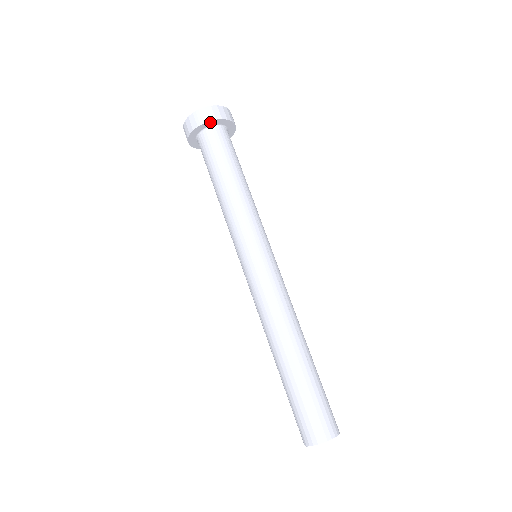
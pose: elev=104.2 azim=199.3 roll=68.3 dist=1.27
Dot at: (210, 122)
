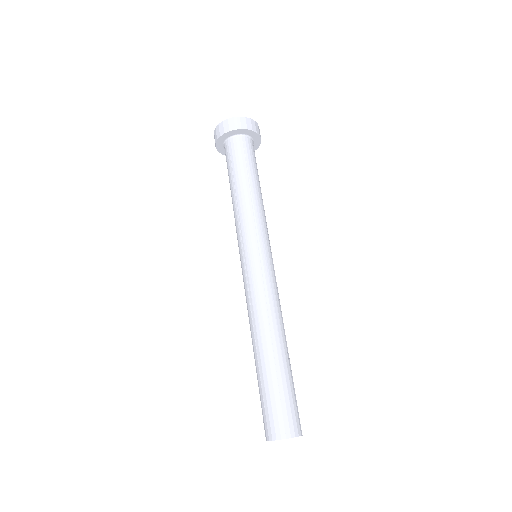
Dot at: (247, 131)
